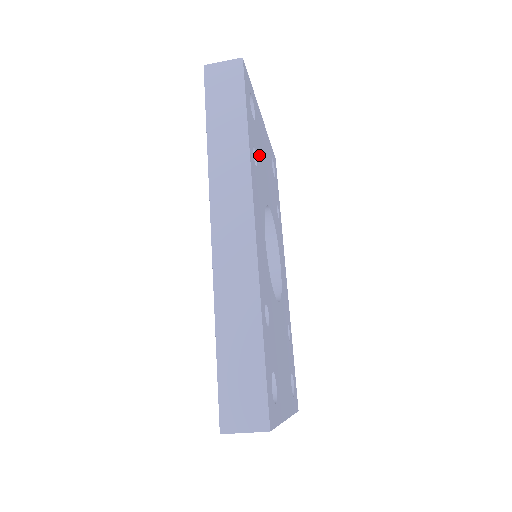
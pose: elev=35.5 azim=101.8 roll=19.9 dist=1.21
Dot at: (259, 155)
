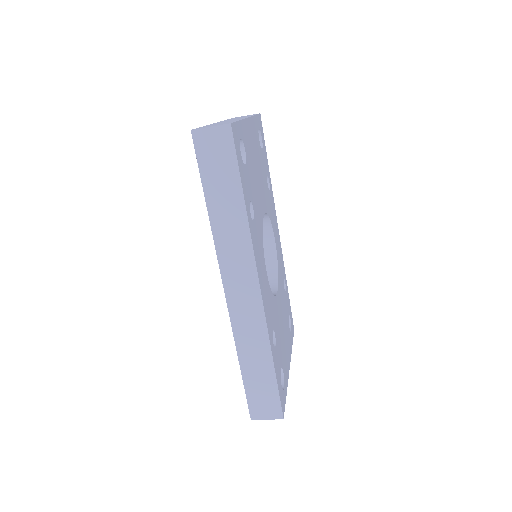
Dot at: (253, 189)
